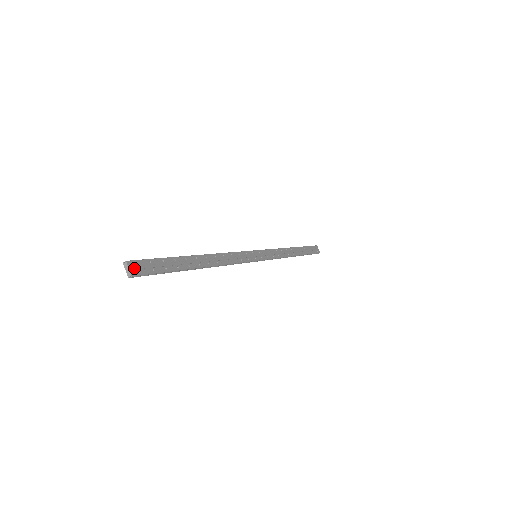
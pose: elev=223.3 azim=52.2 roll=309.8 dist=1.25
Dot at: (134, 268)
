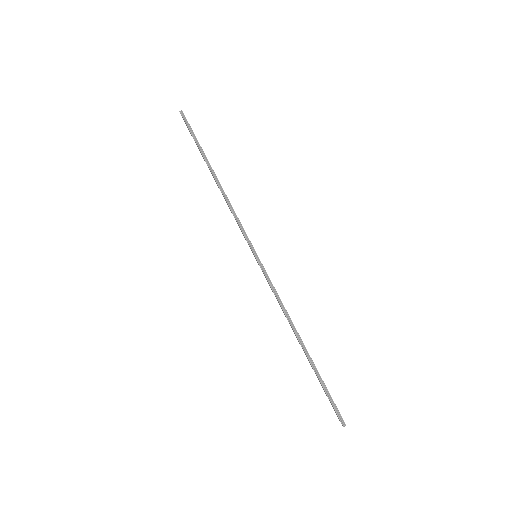
Dot at: (185, 117)
